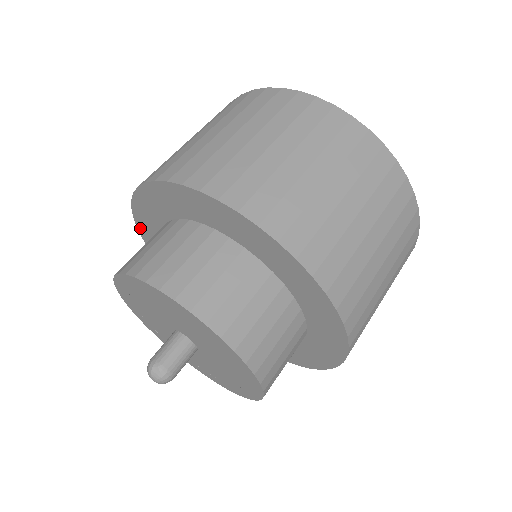
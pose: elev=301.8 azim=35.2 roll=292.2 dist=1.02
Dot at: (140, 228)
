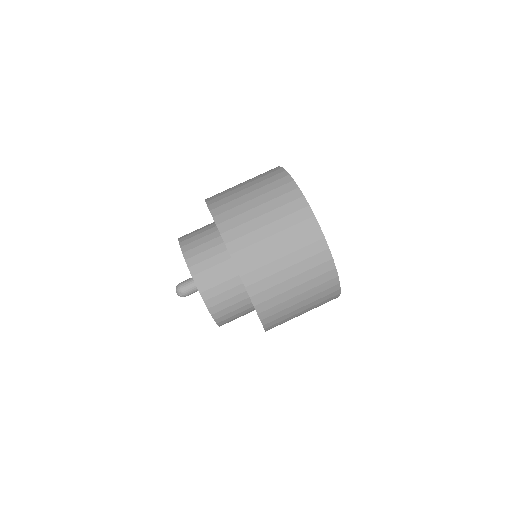
Dot at: occluded
